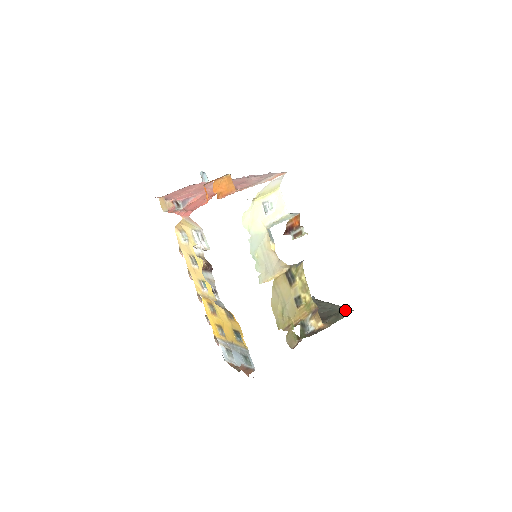
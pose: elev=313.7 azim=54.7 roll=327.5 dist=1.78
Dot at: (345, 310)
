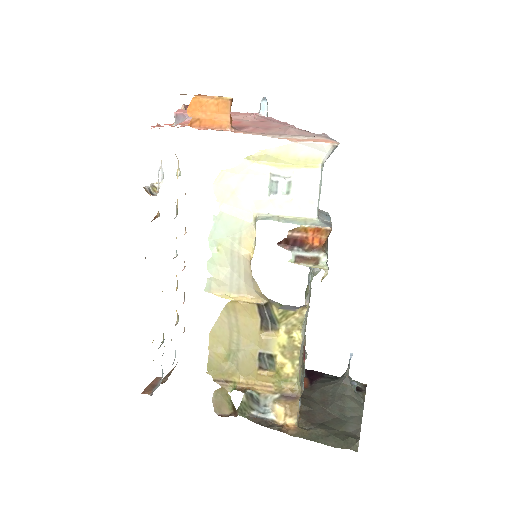
Dot at: (347, 438)
